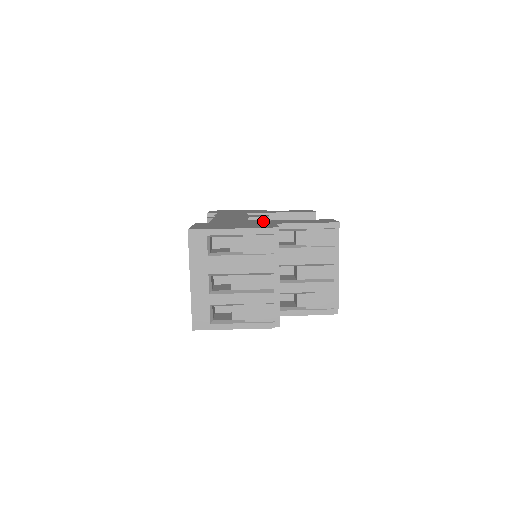
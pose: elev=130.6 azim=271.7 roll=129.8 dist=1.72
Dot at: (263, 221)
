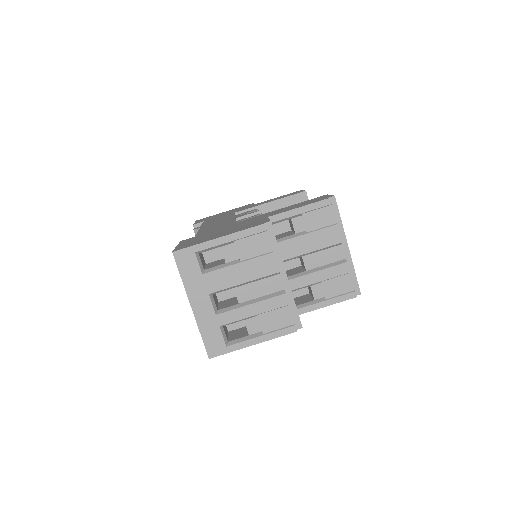
Dot at: (252, 218)
